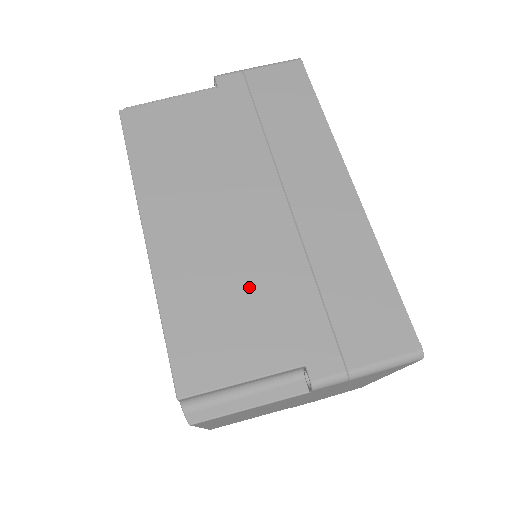
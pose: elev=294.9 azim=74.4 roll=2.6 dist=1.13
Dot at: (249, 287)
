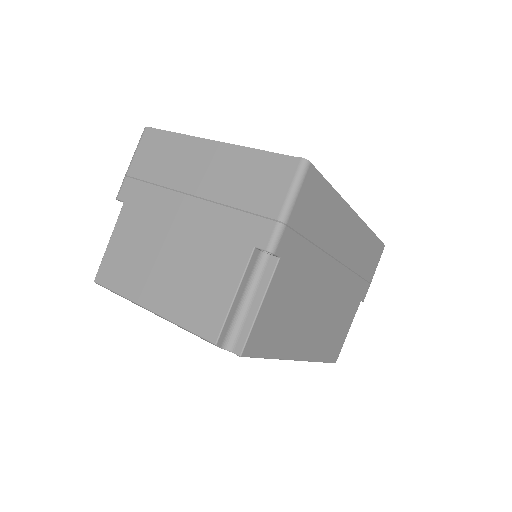
Dot at: (340, 310)
